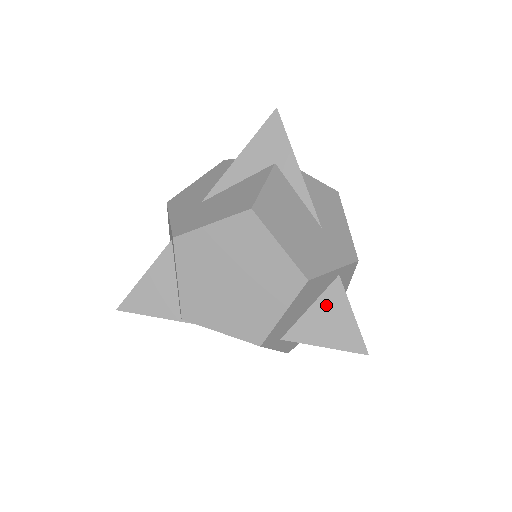
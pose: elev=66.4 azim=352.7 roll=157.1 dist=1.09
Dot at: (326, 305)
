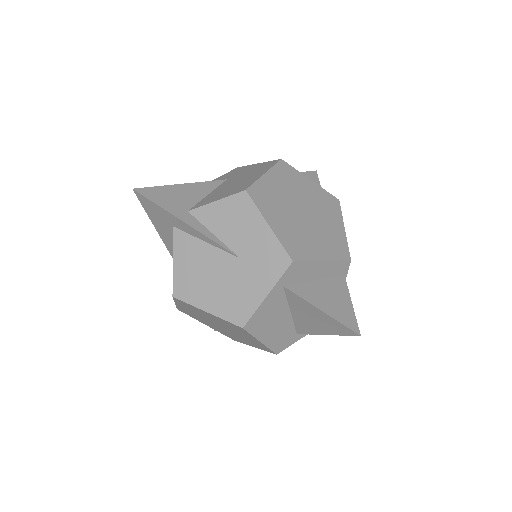
Dot at: (298, 308)
